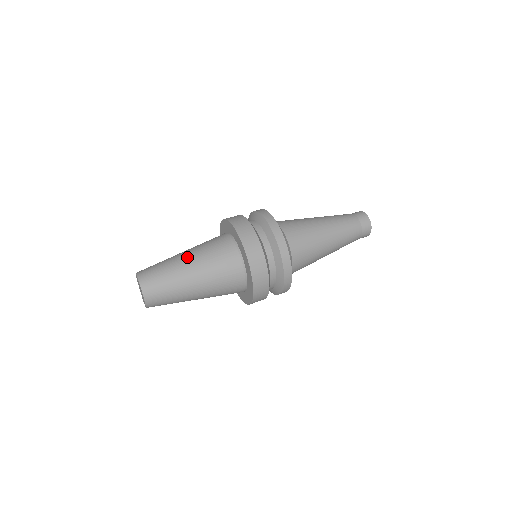
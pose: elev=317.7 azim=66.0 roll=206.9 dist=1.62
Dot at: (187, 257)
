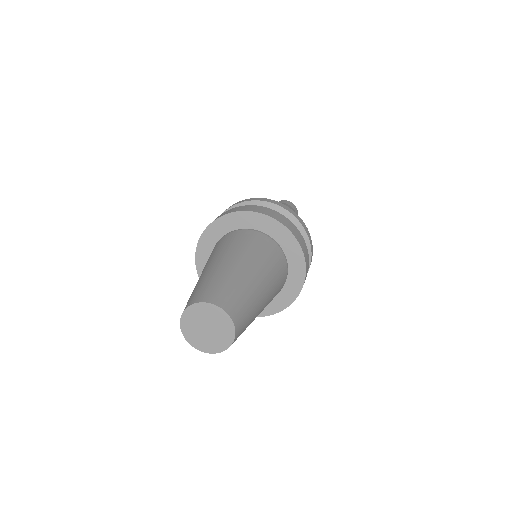
Dot at: (221, 260)
